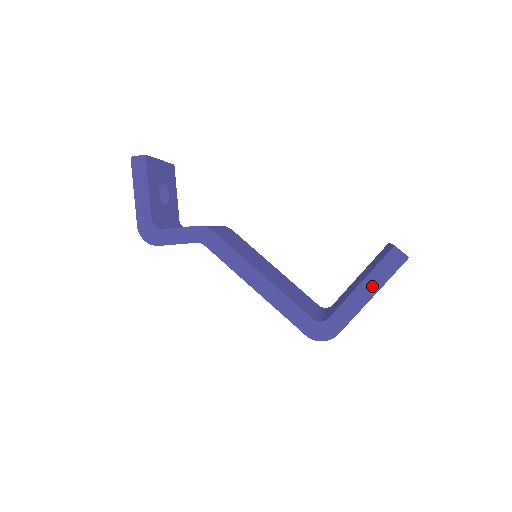
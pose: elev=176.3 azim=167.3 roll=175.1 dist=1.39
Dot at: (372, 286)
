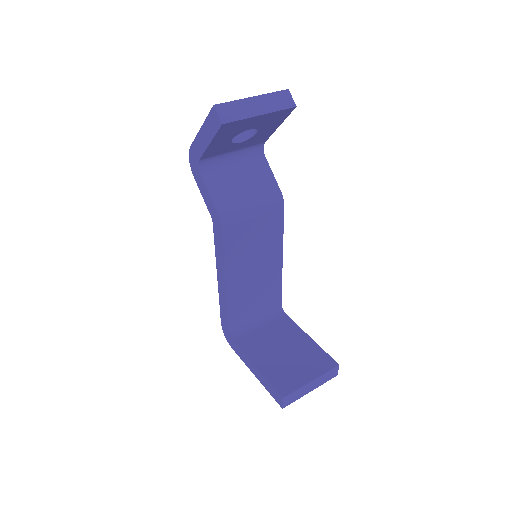
Dot at: (259, 376)
